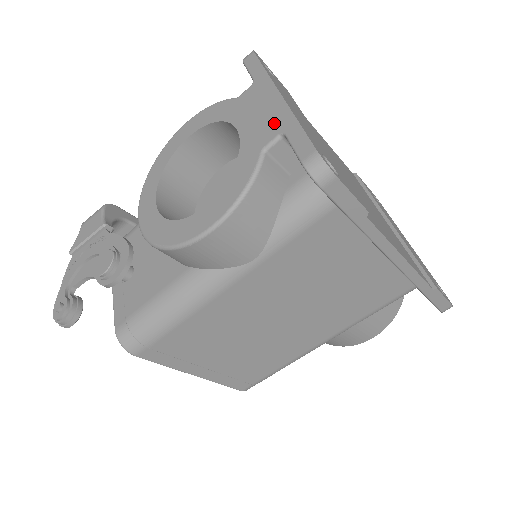
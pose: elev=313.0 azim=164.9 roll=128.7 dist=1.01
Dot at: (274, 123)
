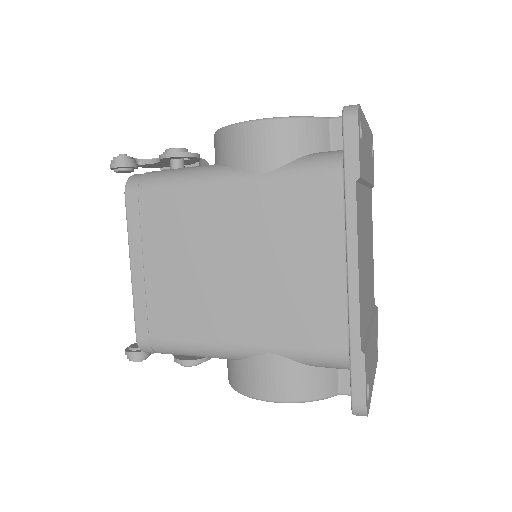
Dot at: occluded
